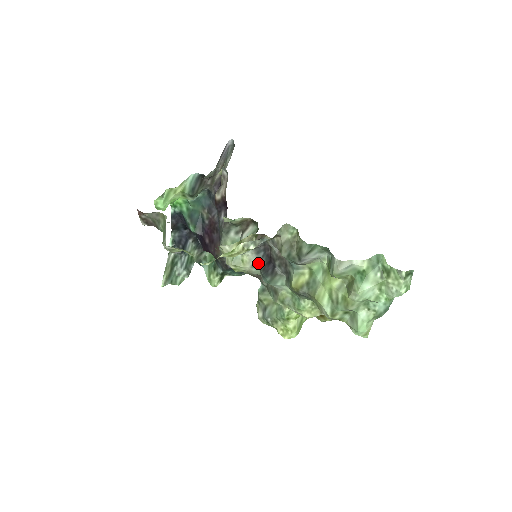
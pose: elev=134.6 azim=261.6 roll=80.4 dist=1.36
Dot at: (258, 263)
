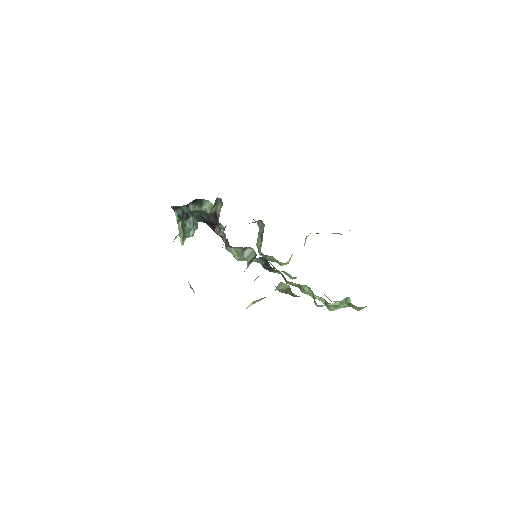
Dot at: (259, 261)
